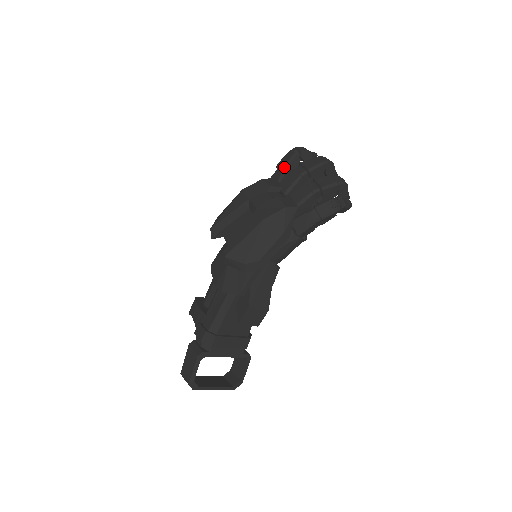
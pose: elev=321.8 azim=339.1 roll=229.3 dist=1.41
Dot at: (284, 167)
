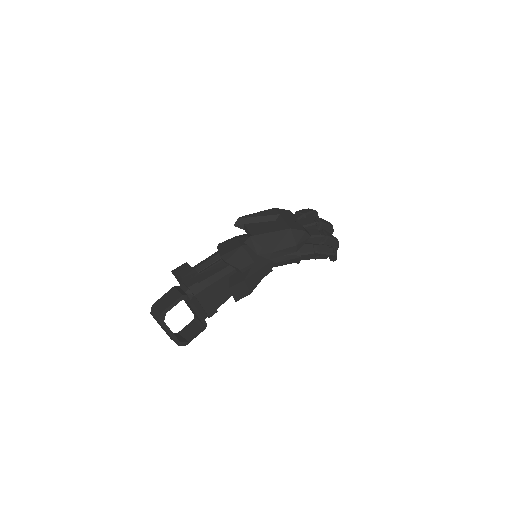
Dot at: (304, 214)
